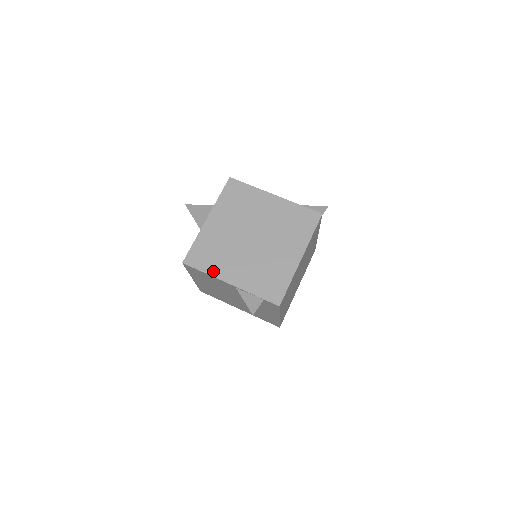
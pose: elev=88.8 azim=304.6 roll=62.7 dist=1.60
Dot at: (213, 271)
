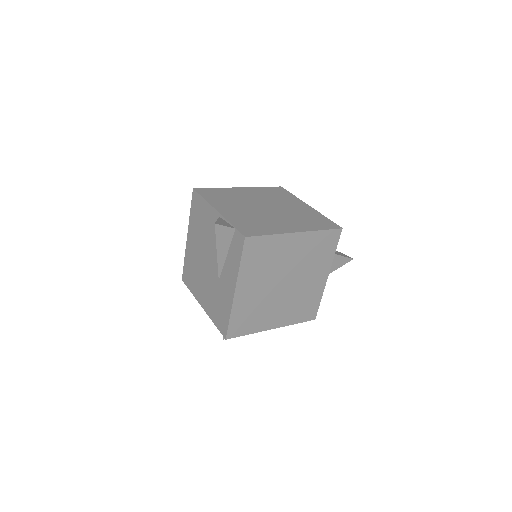
Dot at: (212, 201)
